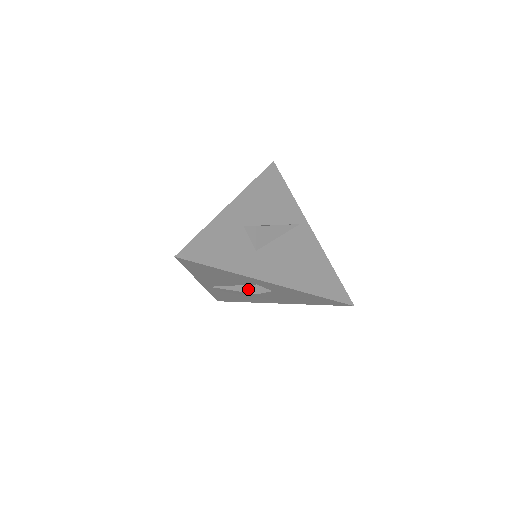
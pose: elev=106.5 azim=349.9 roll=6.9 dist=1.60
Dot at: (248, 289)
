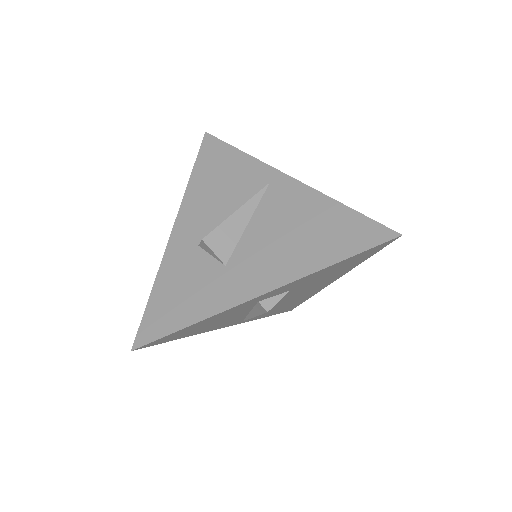
Dot at: (259, 310)
